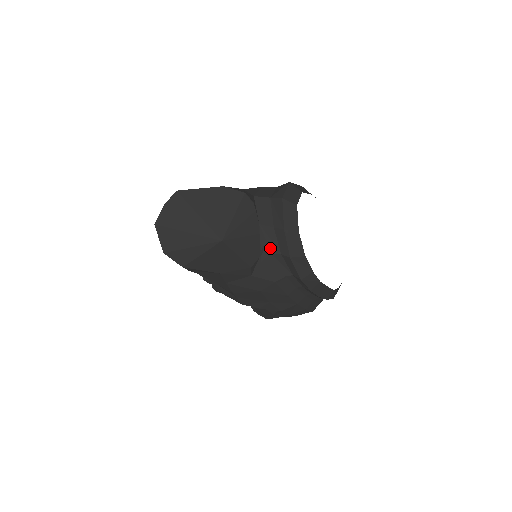
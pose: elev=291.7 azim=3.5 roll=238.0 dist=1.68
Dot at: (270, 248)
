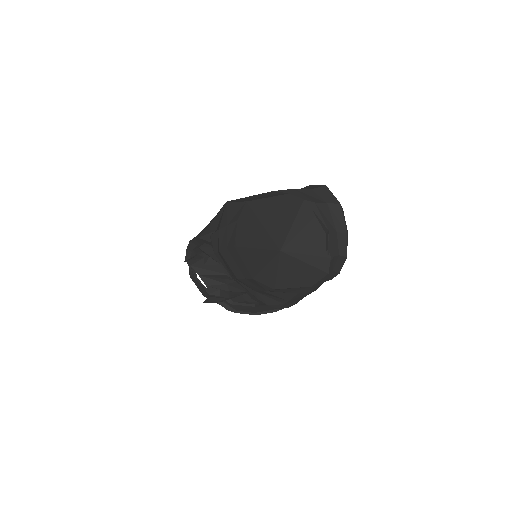
Dot at: (334, 252)
